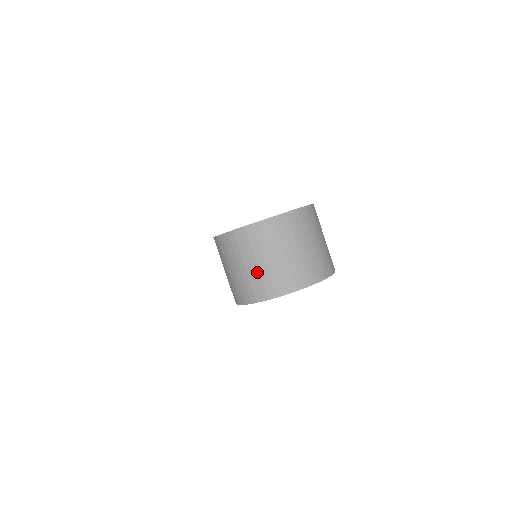
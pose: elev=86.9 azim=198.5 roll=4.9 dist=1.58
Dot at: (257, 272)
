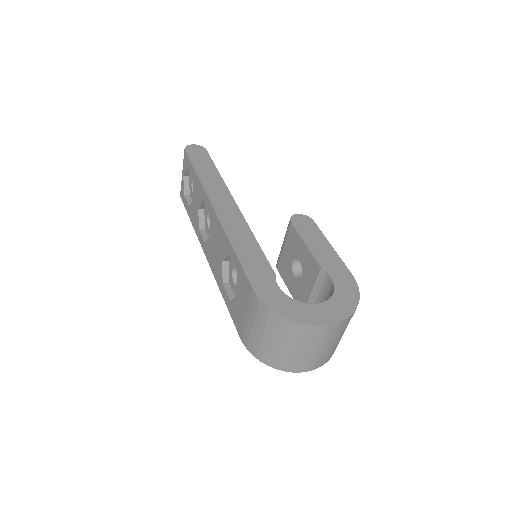
Dot at: (290, 354)
